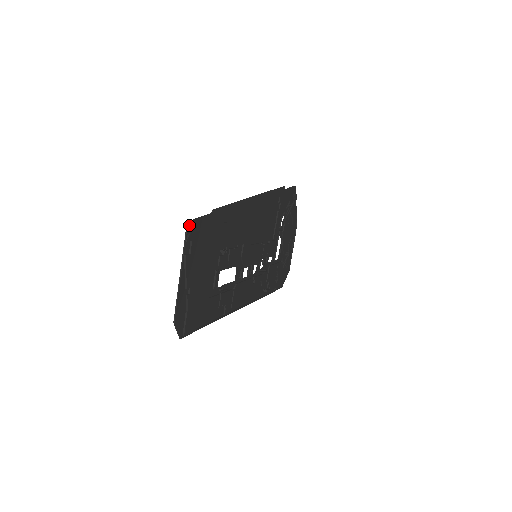
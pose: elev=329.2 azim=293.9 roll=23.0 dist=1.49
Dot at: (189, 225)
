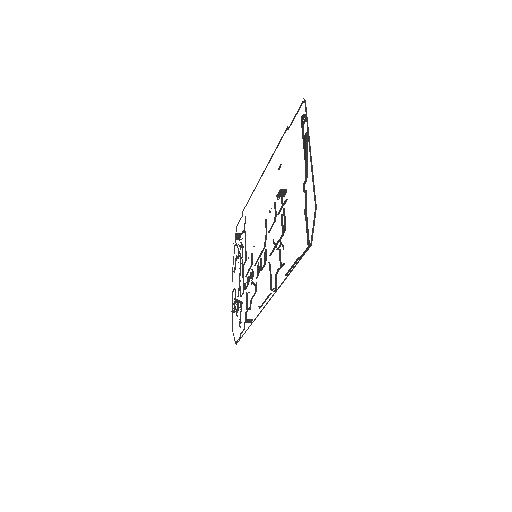
Dot at: (301, 105)
